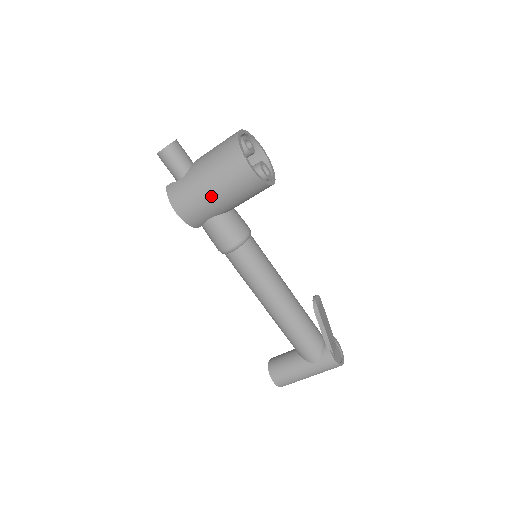
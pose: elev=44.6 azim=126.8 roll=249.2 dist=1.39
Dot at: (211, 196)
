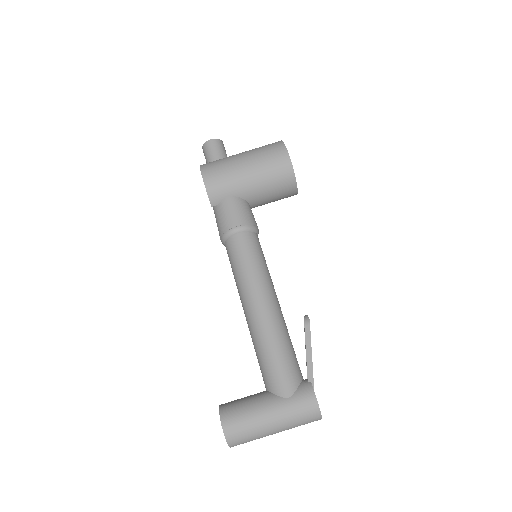
Dot at: (243, 169)
